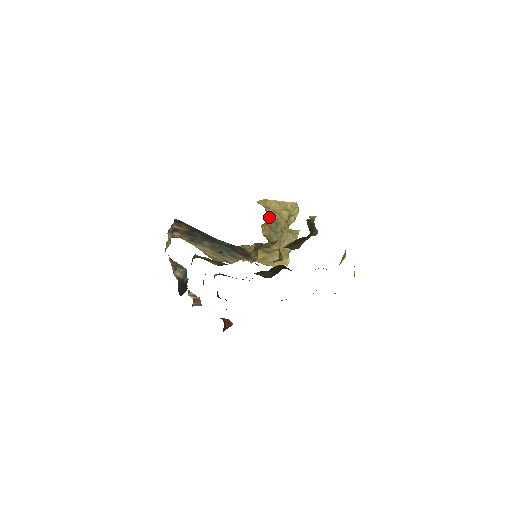
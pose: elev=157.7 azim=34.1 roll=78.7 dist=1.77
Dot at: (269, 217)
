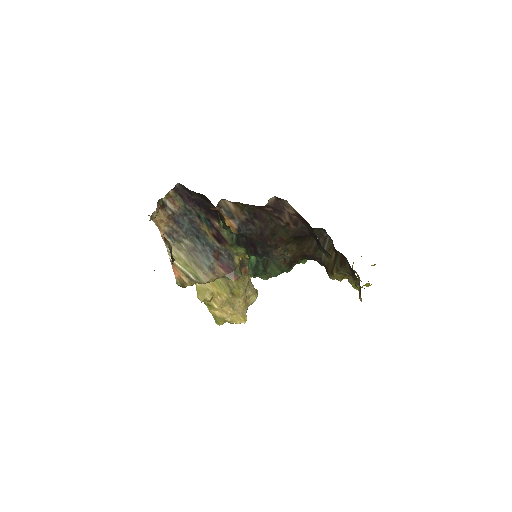
Dot at: occluded
